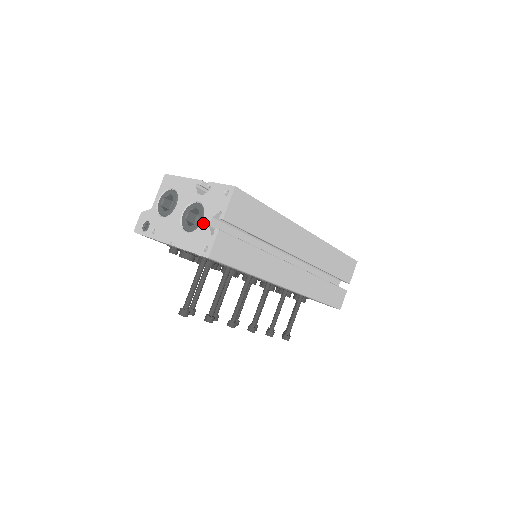
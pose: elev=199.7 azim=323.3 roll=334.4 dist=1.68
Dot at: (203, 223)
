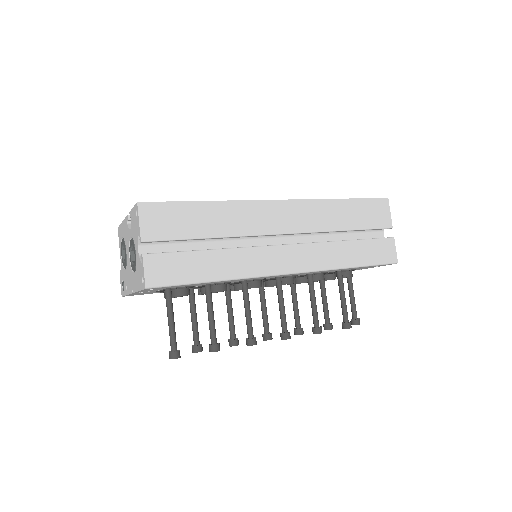
Dot at: (136, 256)
